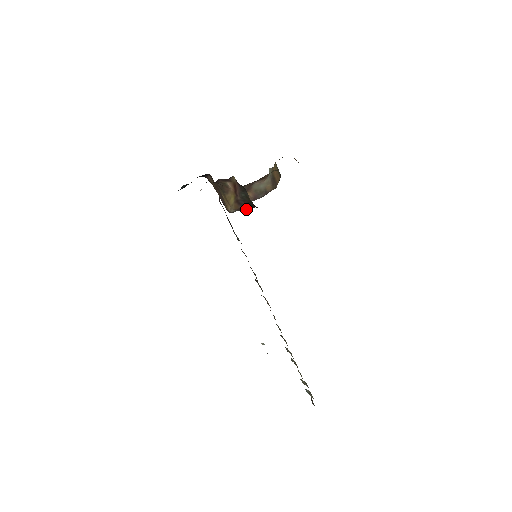
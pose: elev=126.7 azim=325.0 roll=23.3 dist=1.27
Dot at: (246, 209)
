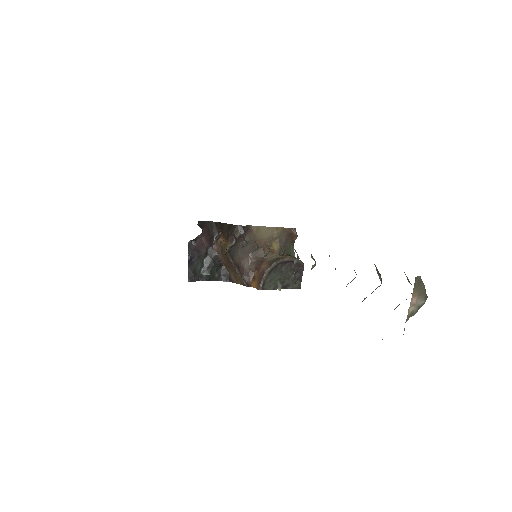
Dot at: (235, 239)
